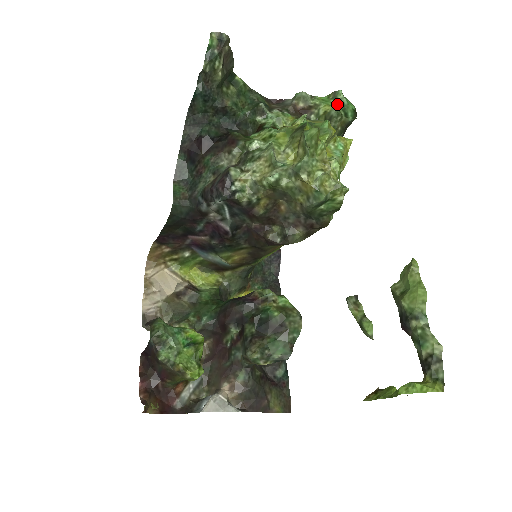
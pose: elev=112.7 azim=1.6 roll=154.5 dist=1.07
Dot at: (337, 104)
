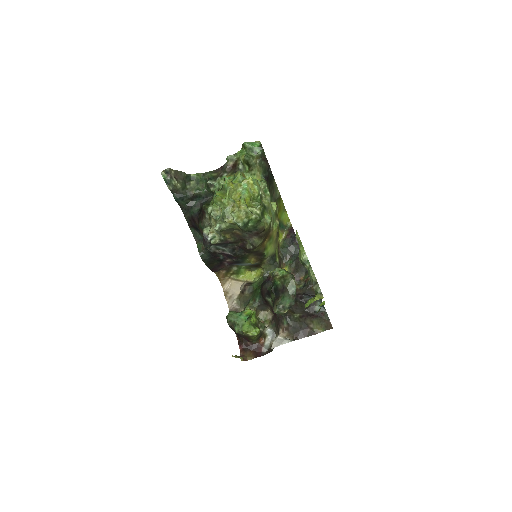
Dot at: (247, 151)
